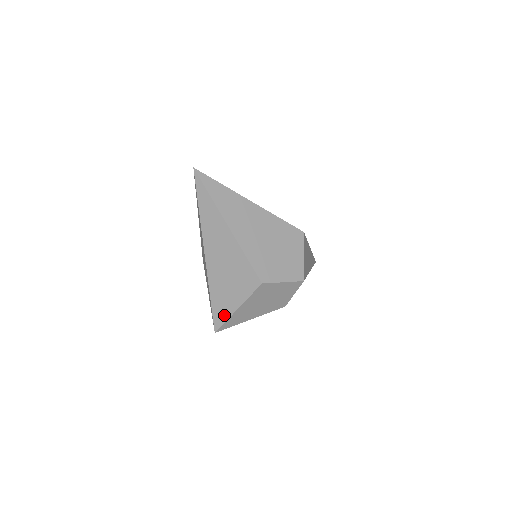
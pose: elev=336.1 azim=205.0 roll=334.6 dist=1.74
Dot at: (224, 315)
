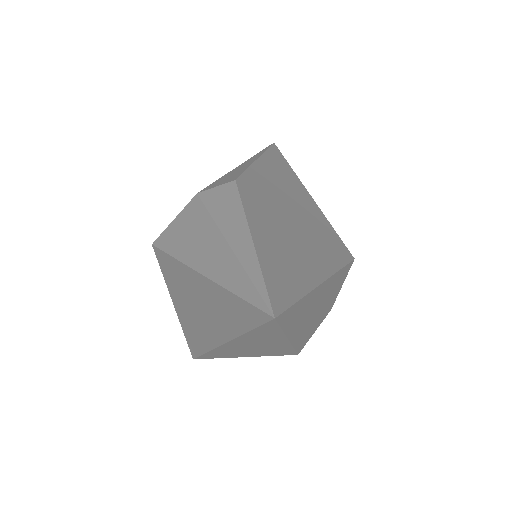
Dot at: (218, 357)
